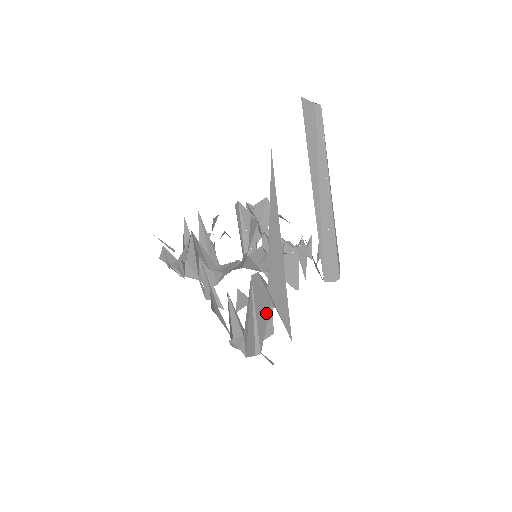
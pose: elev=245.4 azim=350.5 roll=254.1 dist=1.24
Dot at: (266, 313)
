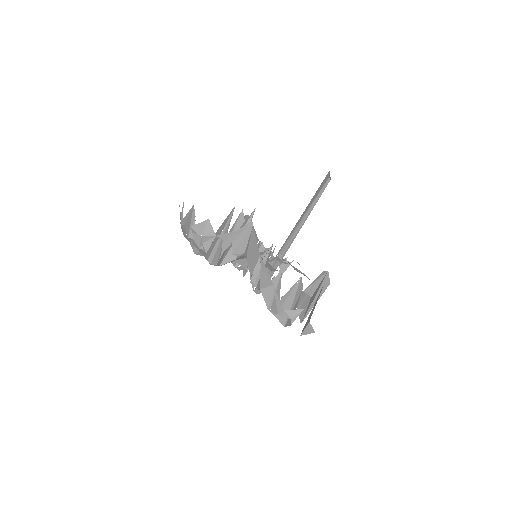
Dot at: occluded
